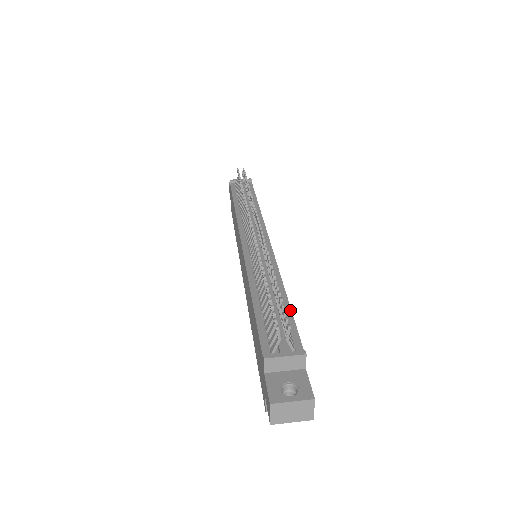
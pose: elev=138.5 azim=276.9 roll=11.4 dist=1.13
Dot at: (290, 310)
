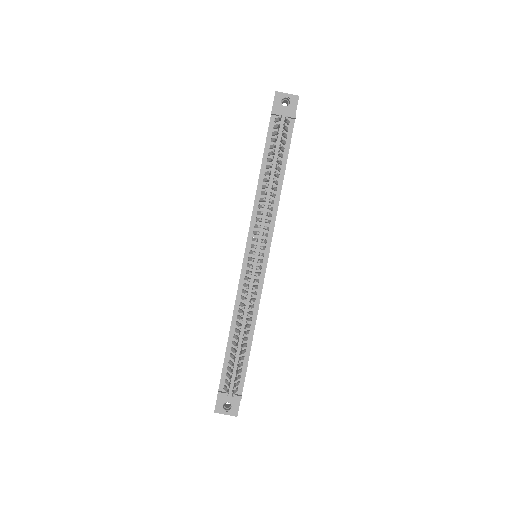
Dot at: (249, 354)
